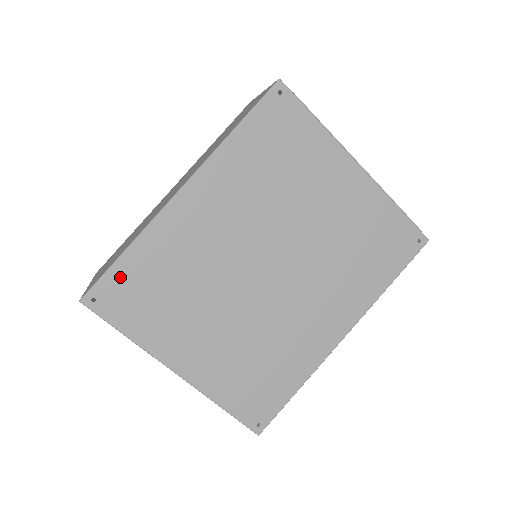
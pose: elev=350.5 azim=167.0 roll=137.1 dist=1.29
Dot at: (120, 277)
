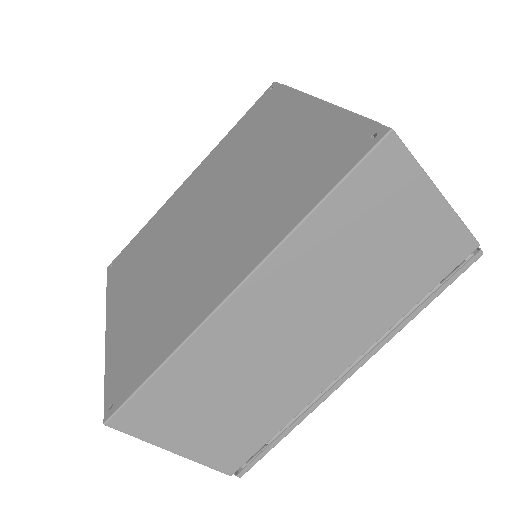
Dot at: (130, 247)
